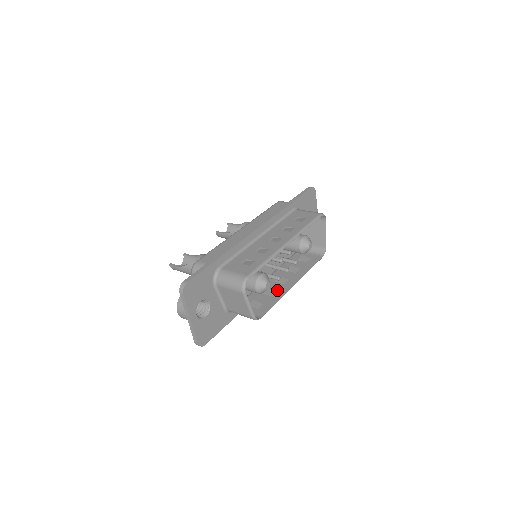
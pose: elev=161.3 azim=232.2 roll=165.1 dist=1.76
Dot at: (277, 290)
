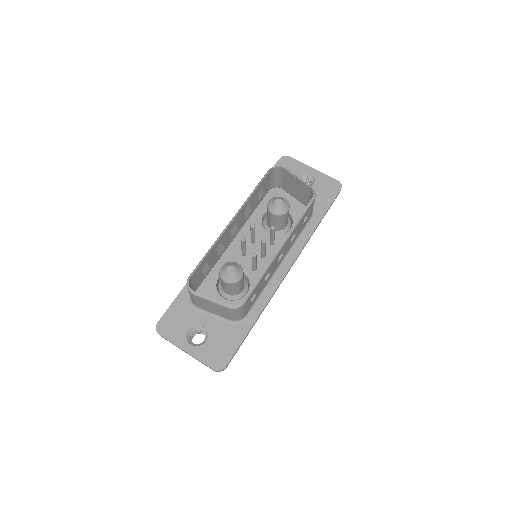
Dot at: occluded
